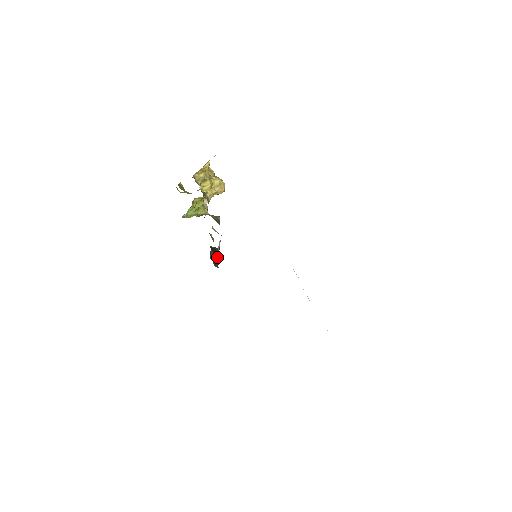
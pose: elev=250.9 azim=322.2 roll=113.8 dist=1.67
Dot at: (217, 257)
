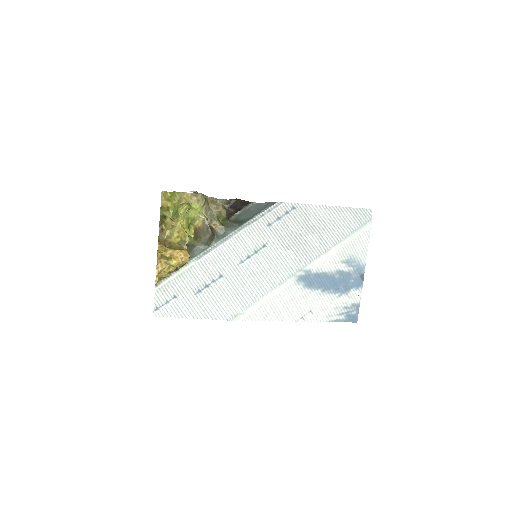
Dot at: (241, 207)
